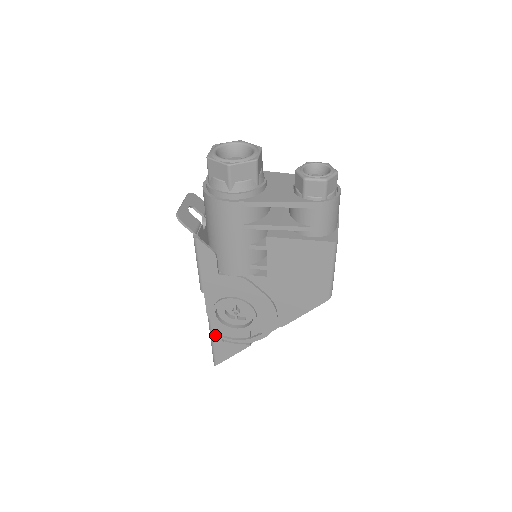
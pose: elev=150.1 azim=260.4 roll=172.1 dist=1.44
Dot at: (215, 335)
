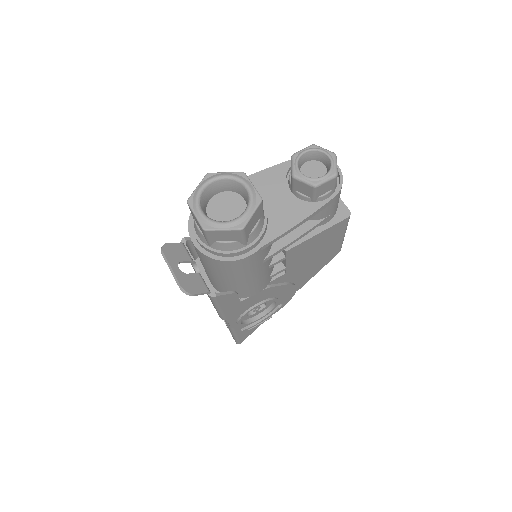
Dot at: (238, 331)
